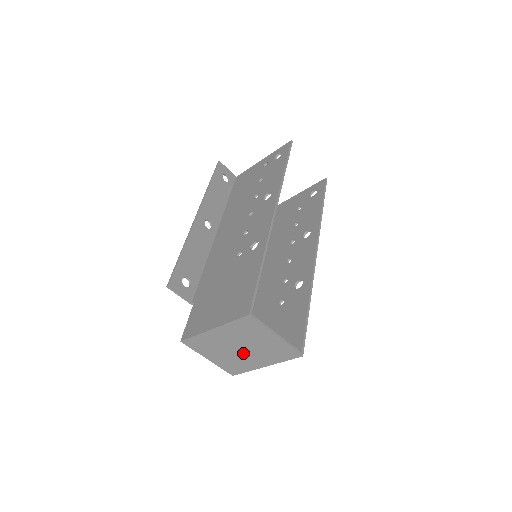
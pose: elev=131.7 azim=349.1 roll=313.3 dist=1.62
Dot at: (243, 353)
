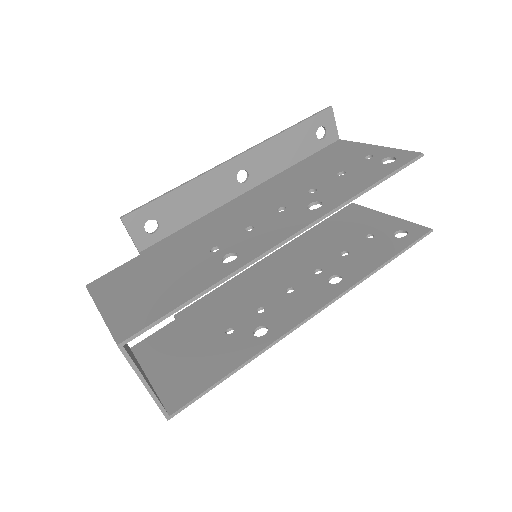
Dot at: occluded
